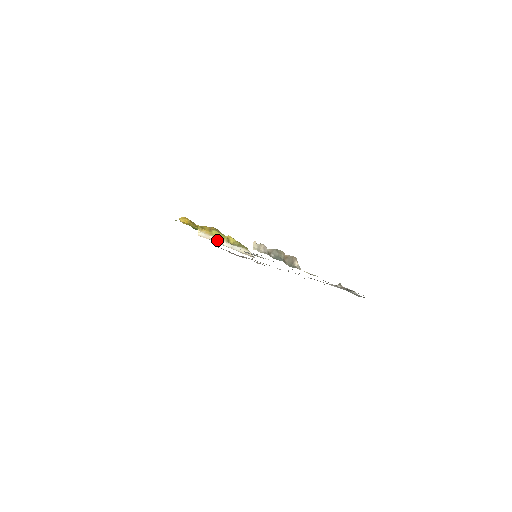
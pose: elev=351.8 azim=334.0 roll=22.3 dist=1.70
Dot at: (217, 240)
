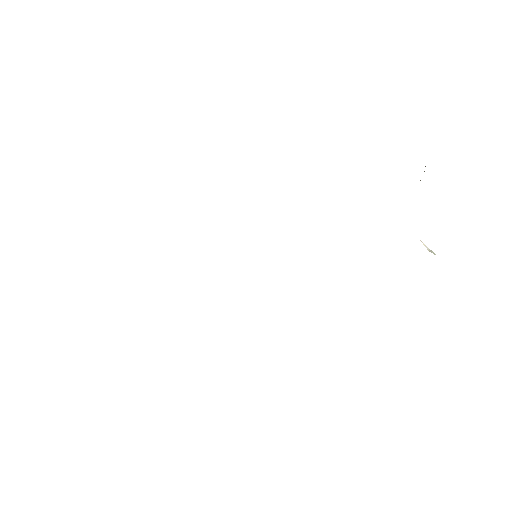
Dot at: occluded
